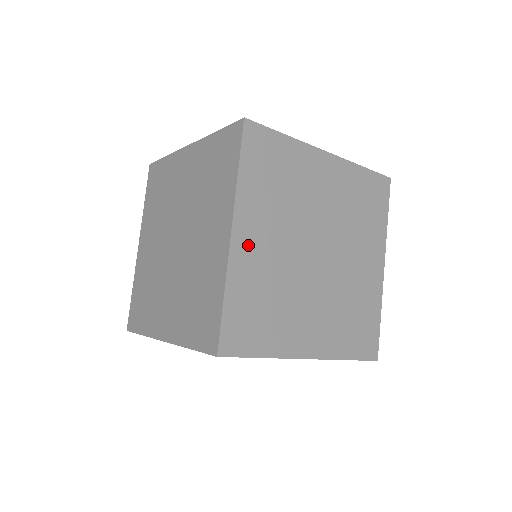
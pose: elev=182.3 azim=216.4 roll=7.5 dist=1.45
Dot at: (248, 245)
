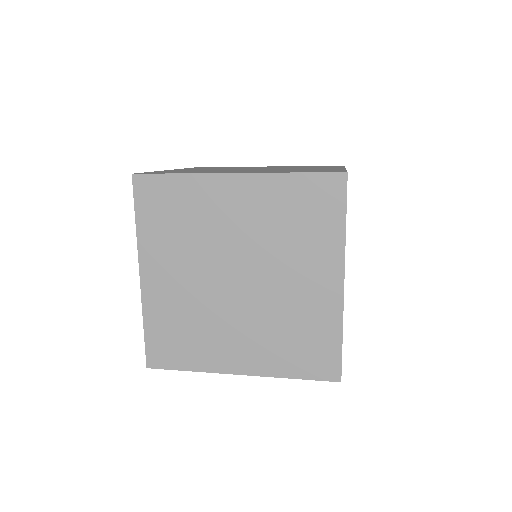
Dot at: occluded
